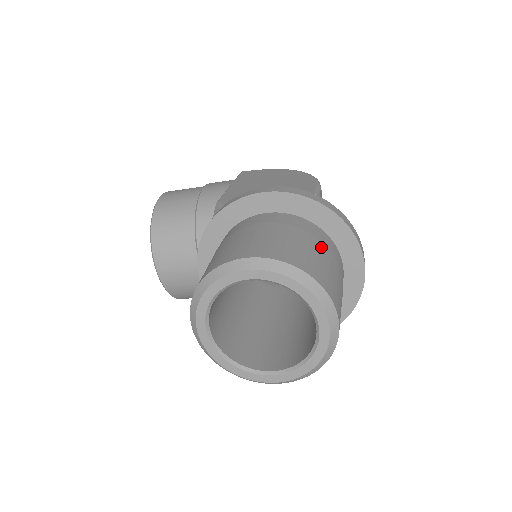
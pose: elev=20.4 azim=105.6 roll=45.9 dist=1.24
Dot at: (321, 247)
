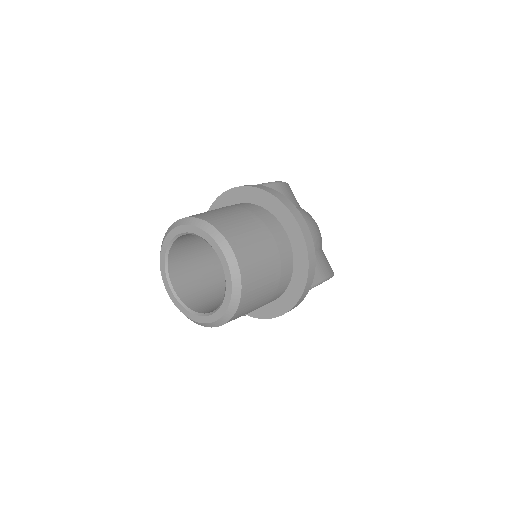
Dot at: (244, 213)
